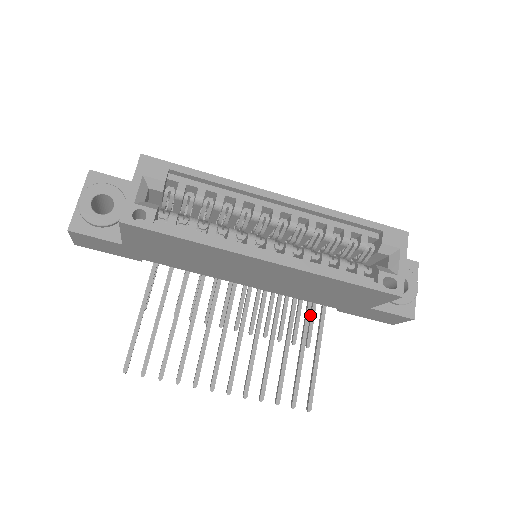
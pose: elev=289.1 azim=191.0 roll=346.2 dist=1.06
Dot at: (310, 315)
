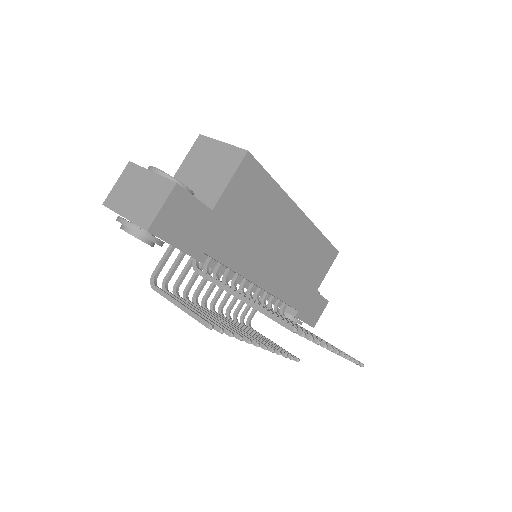
Dot at: occluded
